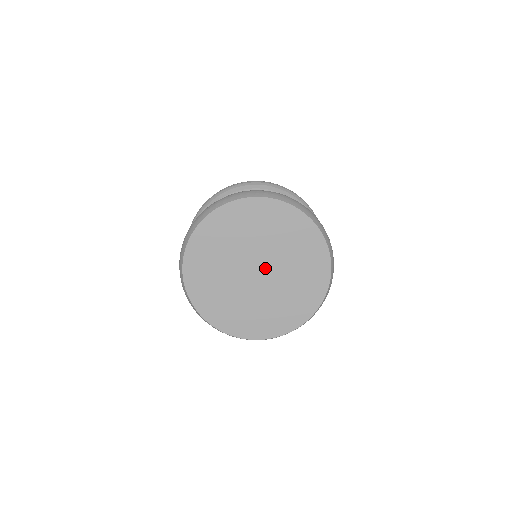
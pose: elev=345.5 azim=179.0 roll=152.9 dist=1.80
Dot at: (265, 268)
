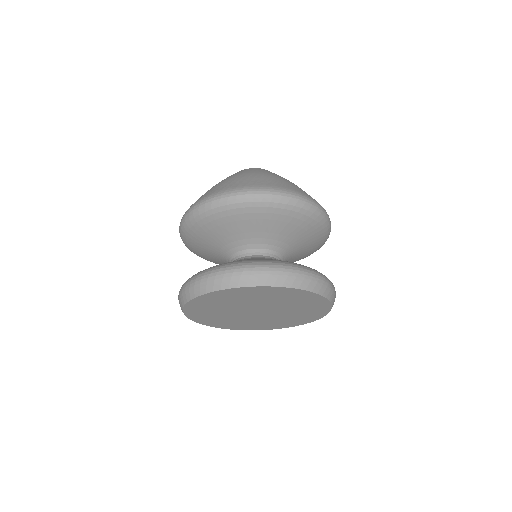
Dot at: (260, 309)
